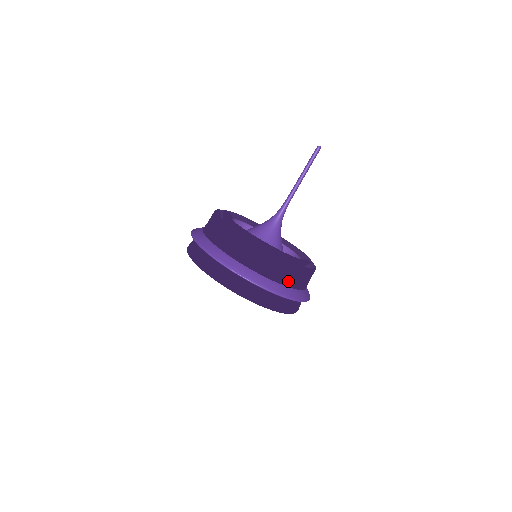
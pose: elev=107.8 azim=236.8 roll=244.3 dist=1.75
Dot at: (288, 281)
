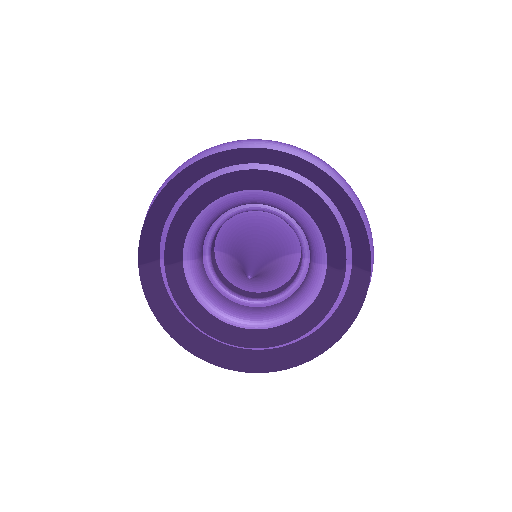
Dot at: occluded
